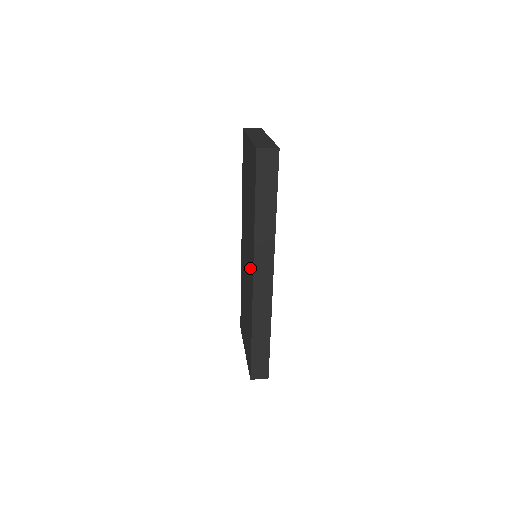
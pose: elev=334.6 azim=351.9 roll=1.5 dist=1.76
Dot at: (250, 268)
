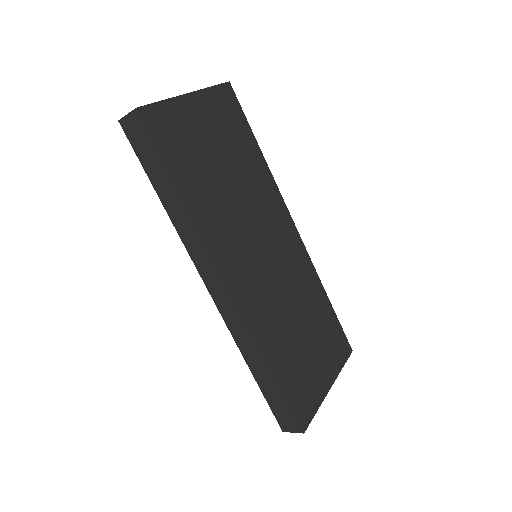
Dot at: occluded
